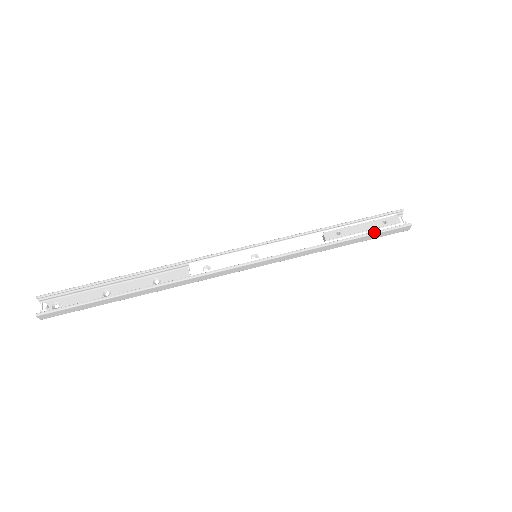
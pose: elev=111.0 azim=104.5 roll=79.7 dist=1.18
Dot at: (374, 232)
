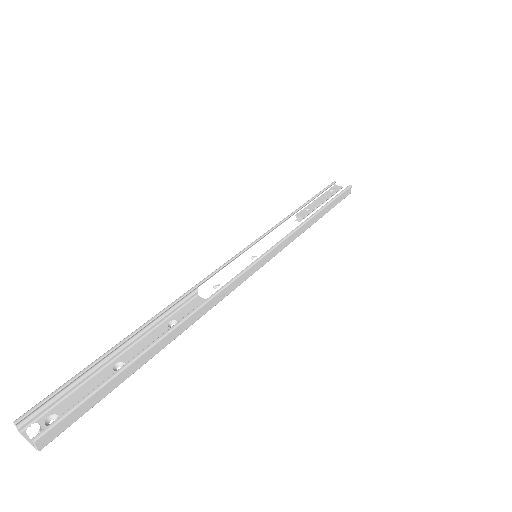
Dot at: (332, 199)
